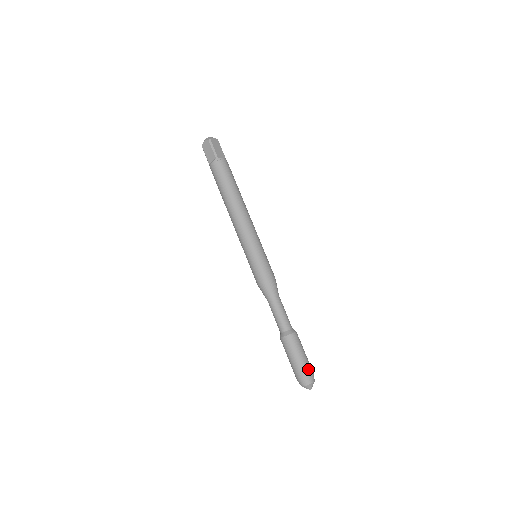
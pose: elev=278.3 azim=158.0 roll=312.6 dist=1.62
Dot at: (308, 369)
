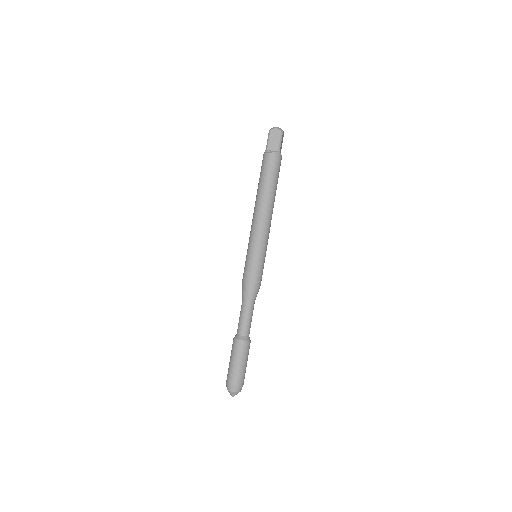
Dot at: (233, 377)
